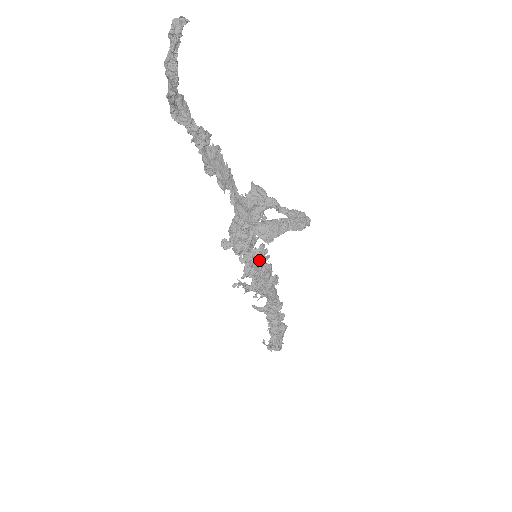
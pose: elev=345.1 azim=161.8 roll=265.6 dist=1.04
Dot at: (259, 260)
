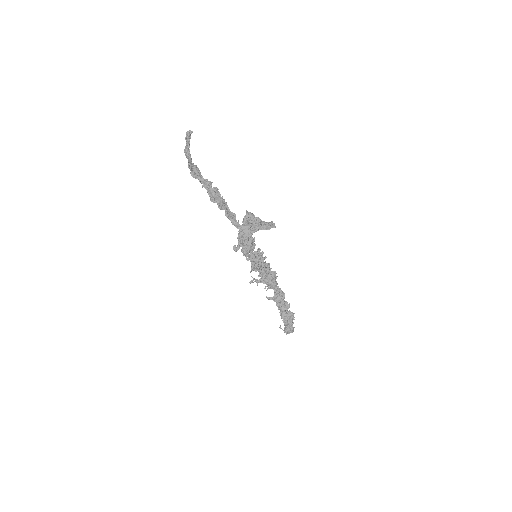
Dot at: (258, 259)
